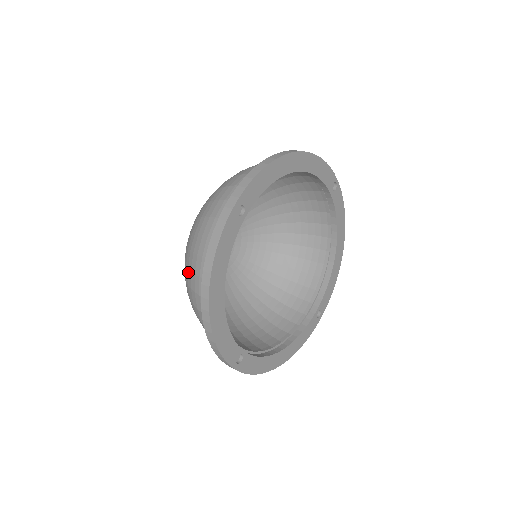
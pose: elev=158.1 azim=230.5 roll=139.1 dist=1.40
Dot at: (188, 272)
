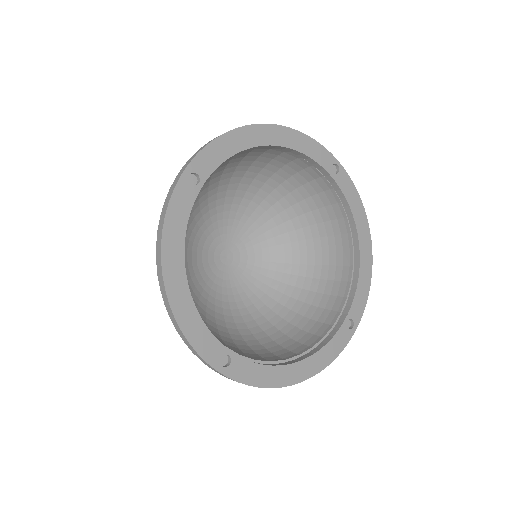
Dot at: occluded
